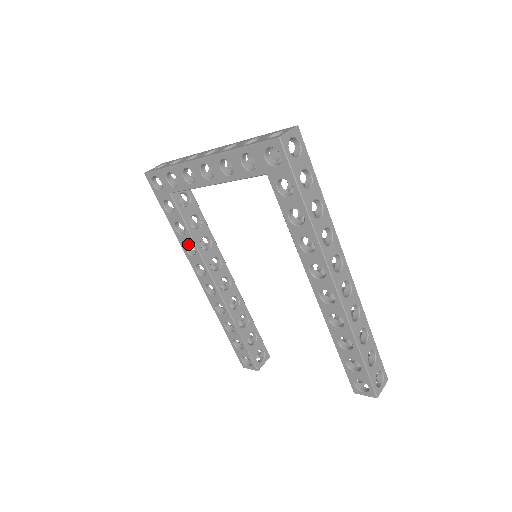
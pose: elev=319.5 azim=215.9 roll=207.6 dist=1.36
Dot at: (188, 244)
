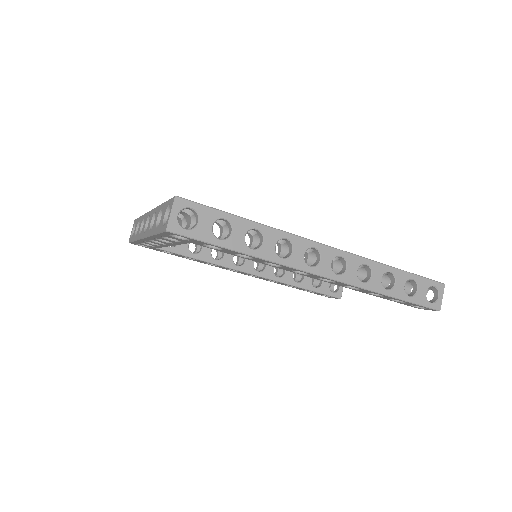
Dot at: occluded
